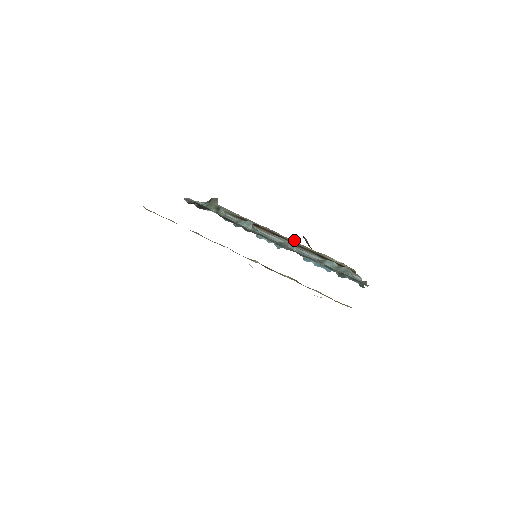
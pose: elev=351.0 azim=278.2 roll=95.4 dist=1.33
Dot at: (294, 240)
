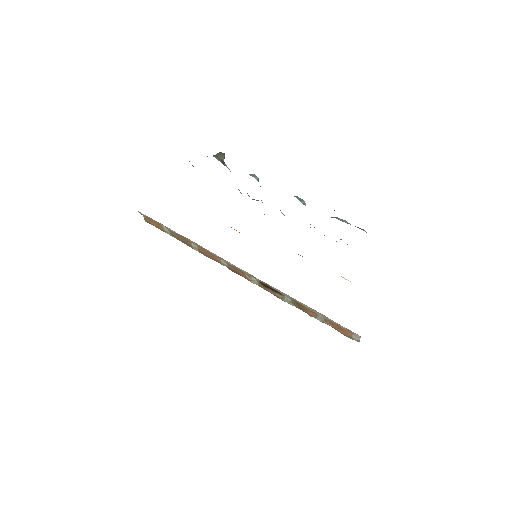
Dot at: occluded
